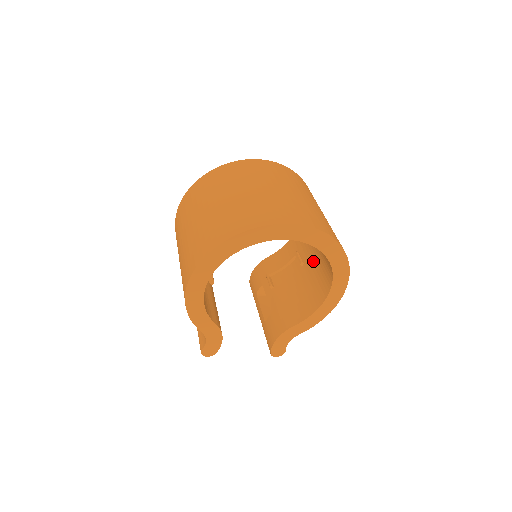
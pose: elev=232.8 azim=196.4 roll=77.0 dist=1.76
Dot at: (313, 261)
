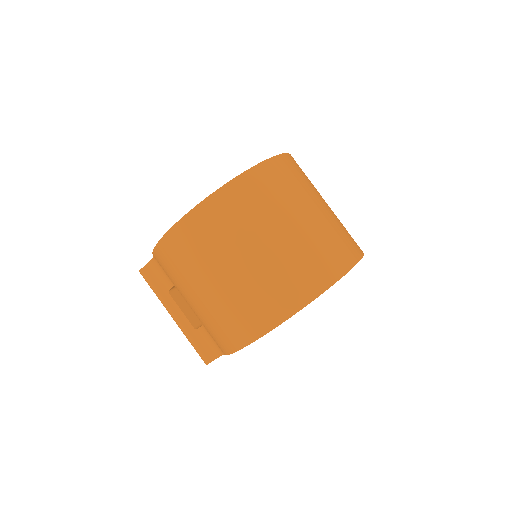
Dot at: occluded
